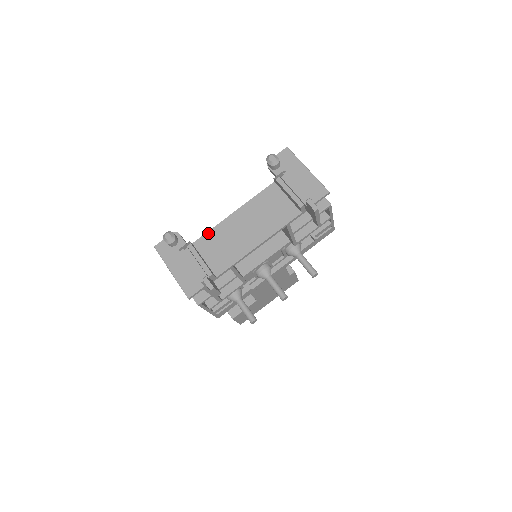
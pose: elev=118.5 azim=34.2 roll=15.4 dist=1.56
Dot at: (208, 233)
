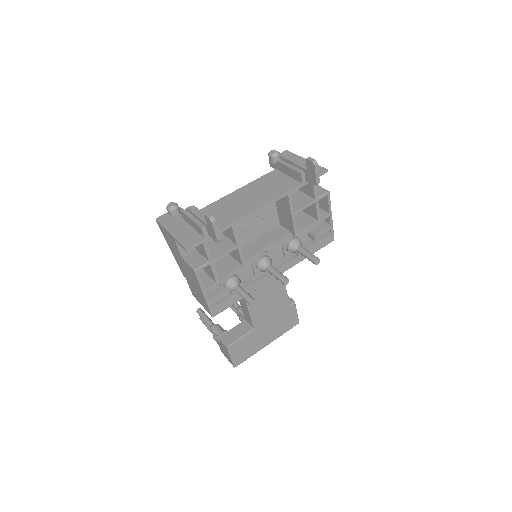
Dot at: (211, 204)
